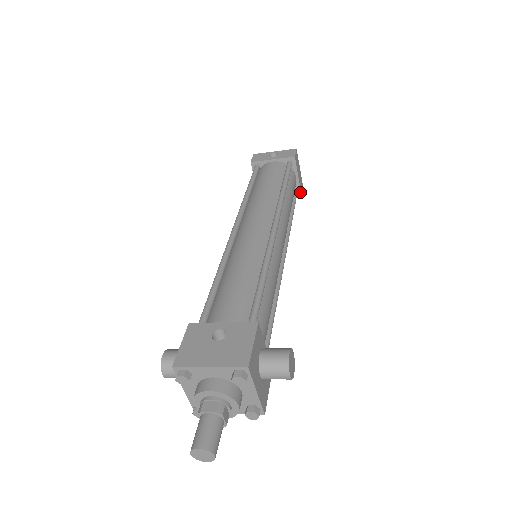
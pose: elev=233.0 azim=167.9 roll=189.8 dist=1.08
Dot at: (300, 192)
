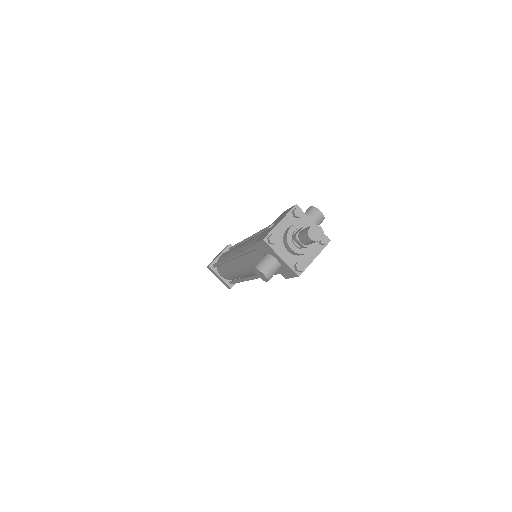
Dot at: occluded
